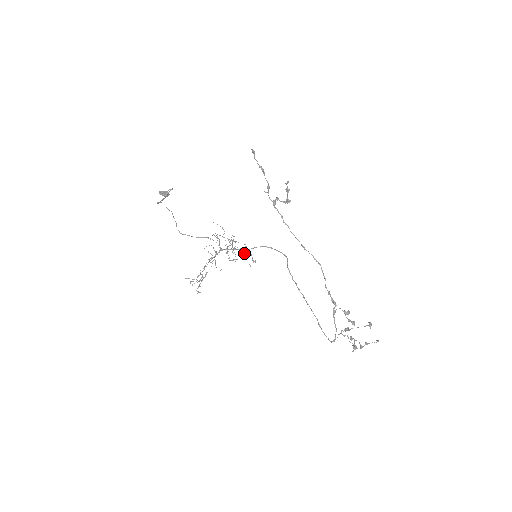
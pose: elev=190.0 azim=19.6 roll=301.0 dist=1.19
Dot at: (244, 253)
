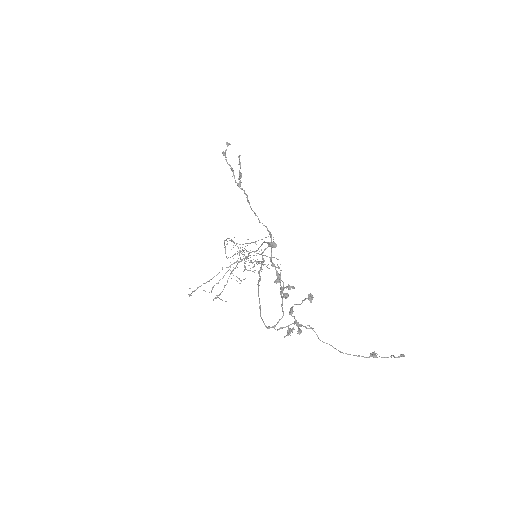
Dot at: occluded
